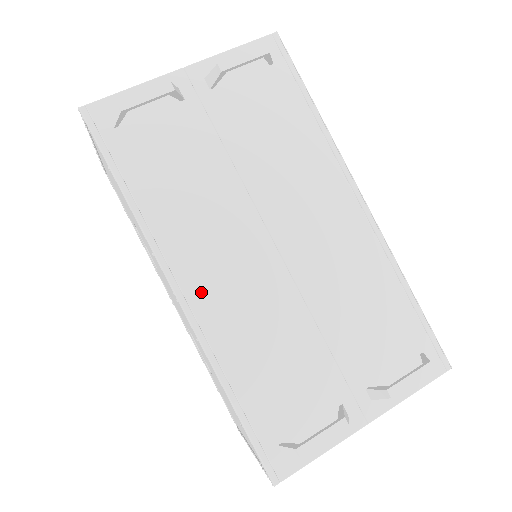
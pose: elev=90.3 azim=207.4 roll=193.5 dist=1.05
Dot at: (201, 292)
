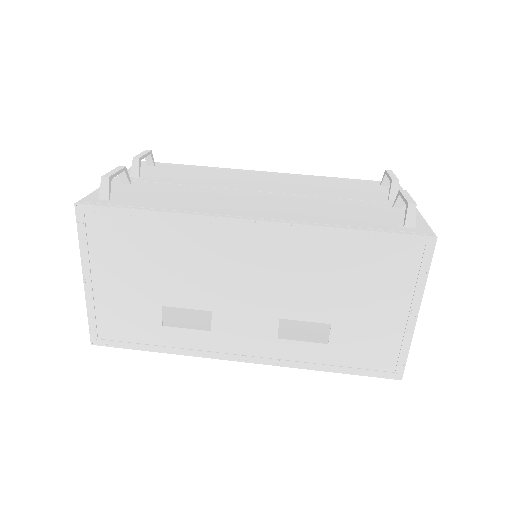
Dot at: (259, 214)
